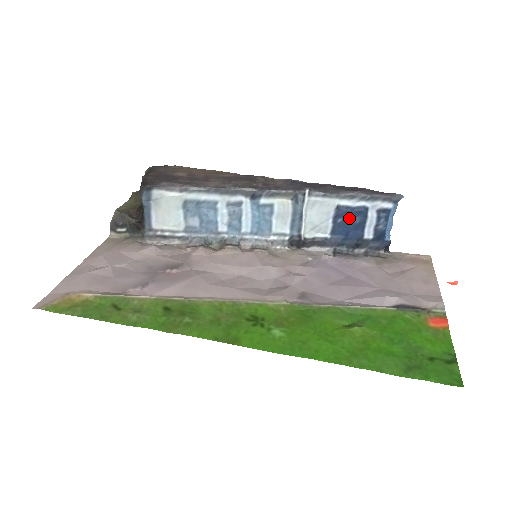
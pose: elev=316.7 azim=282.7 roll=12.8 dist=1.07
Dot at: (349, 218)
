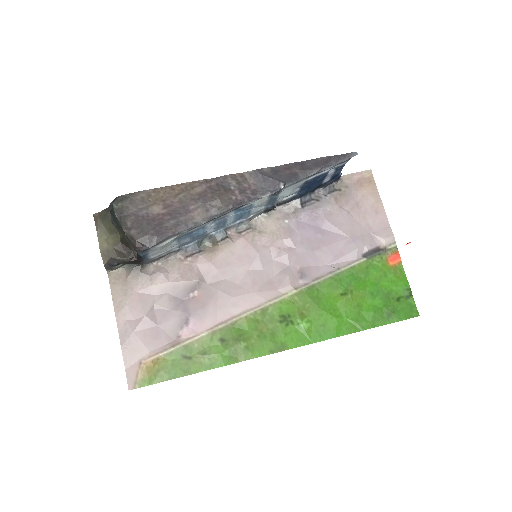
Dot at: (313, 181)
